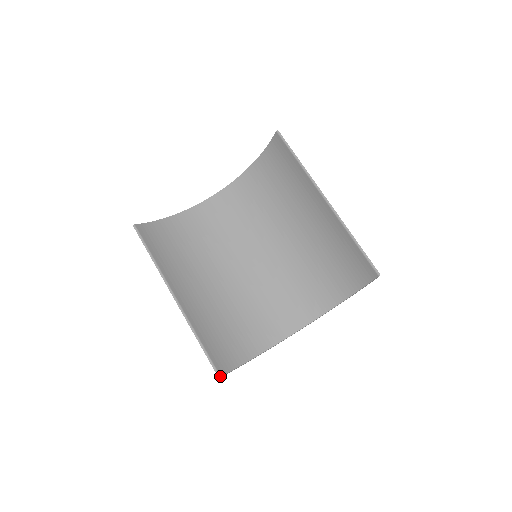
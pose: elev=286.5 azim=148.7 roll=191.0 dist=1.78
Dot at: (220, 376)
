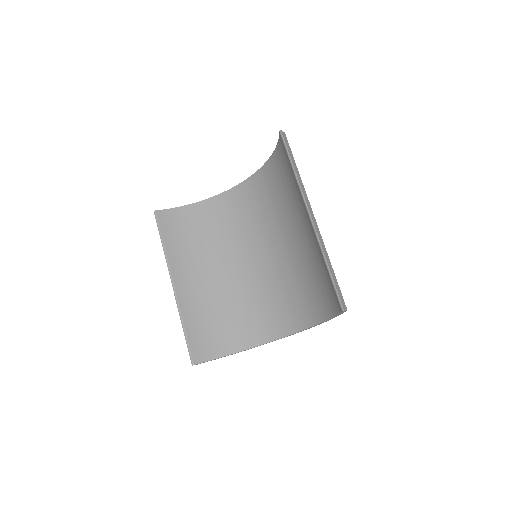
Dot at: (193, 364)
